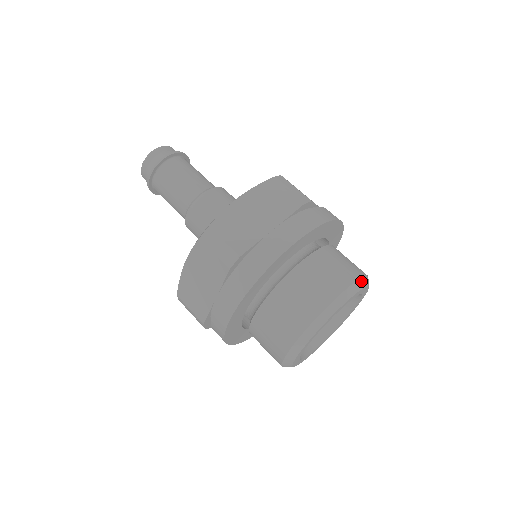
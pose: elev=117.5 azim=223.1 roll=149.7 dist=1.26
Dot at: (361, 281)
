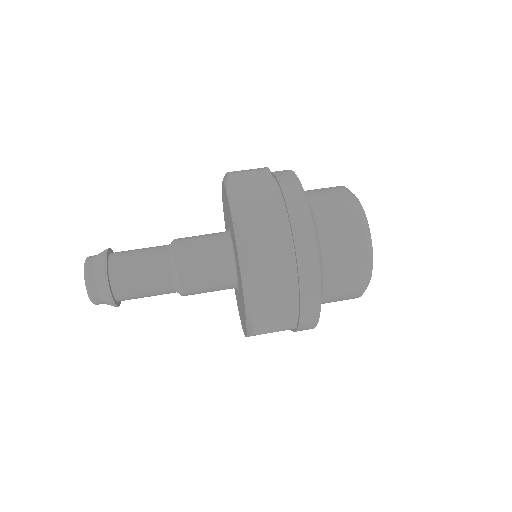
Dot at: occluded
